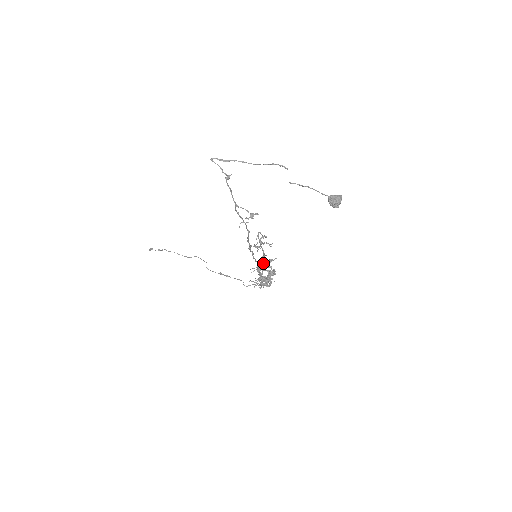
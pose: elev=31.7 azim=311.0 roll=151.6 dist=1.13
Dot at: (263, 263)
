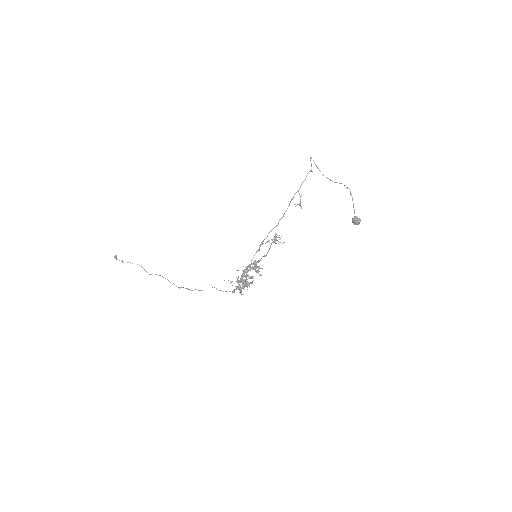
Dot at: (253, 268)
